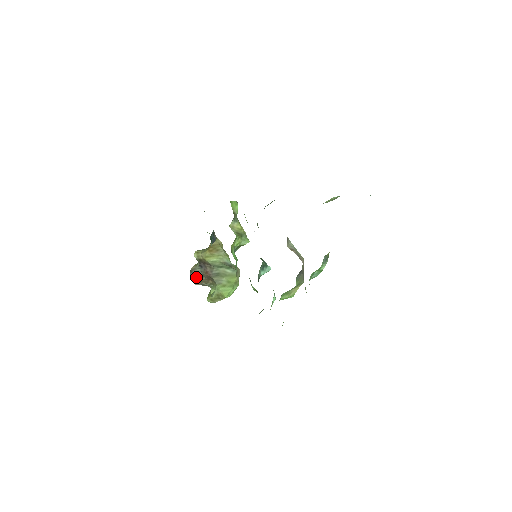
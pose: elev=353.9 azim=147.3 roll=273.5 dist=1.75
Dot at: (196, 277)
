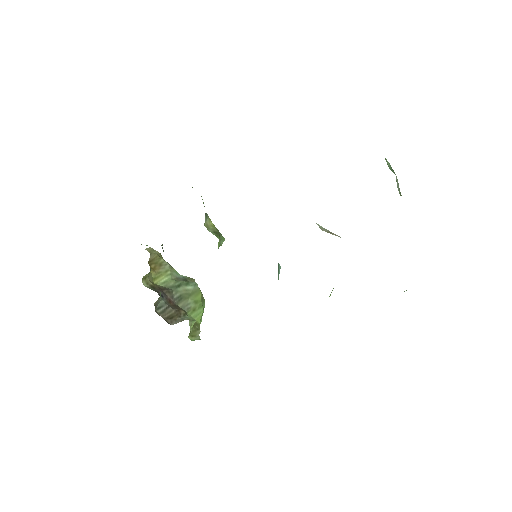
Dot at: (165, 314)
